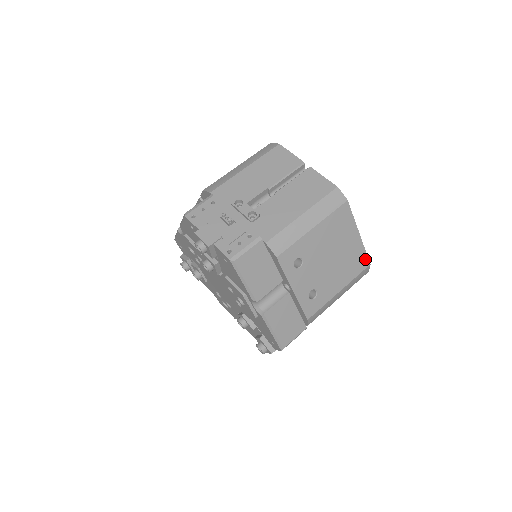
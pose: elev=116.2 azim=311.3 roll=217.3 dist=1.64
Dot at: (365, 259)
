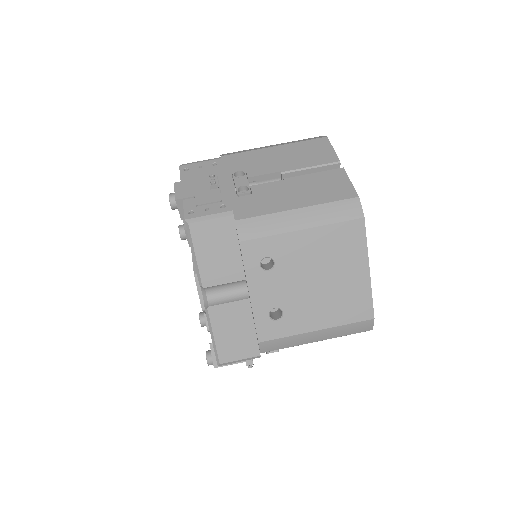
Dot at: (368, 308)
